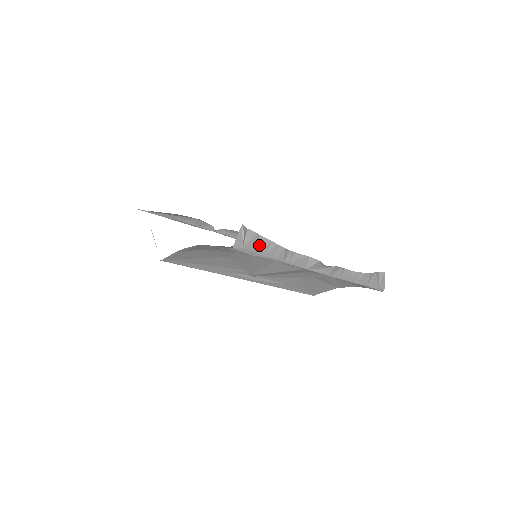
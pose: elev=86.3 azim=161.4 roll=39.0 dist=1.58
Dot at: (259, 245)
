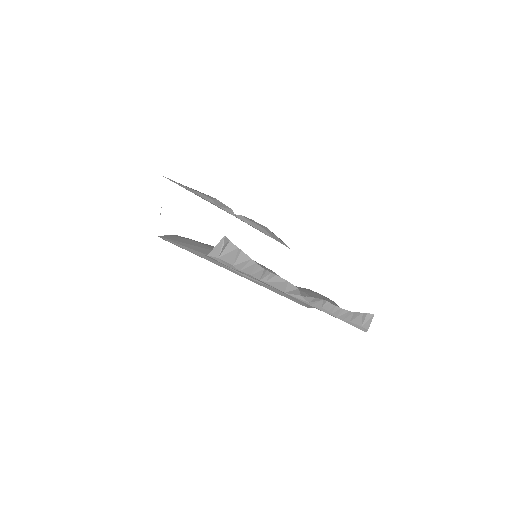
Dot at: (237, 259)
